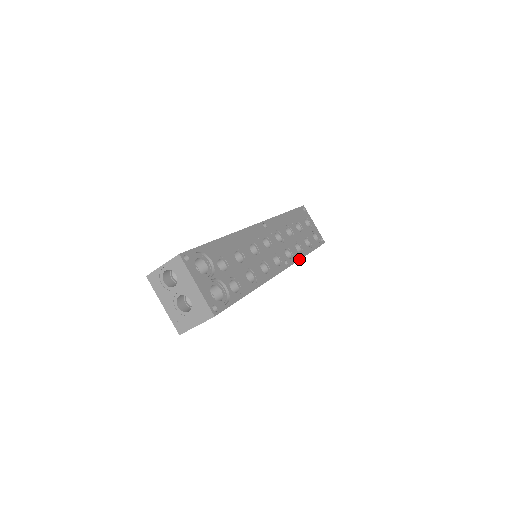
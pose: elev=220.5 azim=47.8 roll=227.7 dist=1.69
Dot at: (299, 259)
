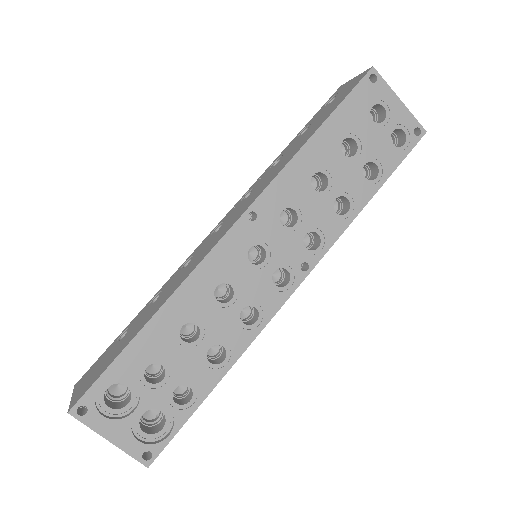
Dot at: (341, 233)
